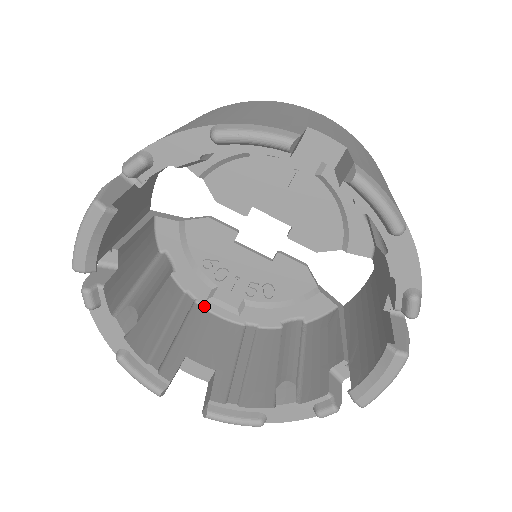
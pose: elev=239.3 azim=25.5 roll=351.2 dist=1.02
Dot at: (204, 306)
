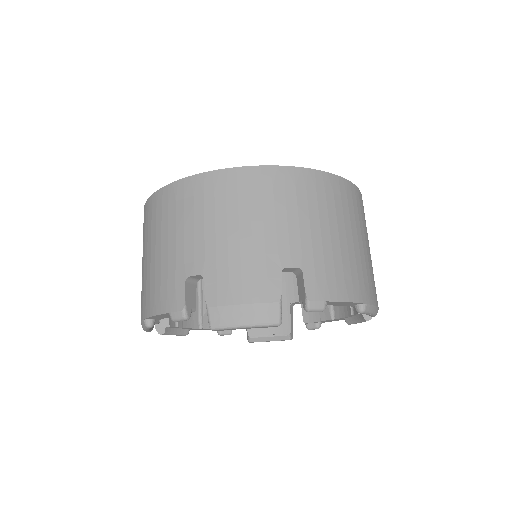
Dot at: occluded
